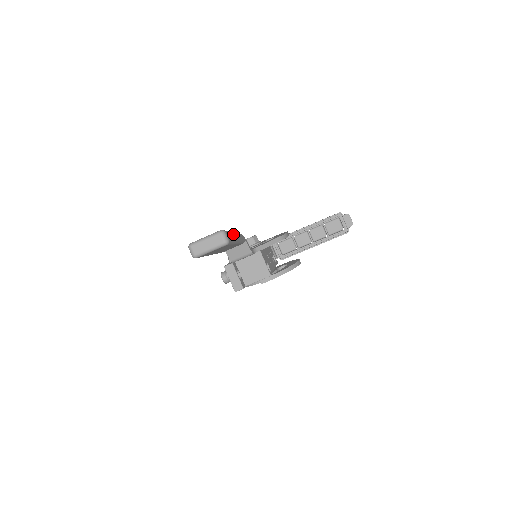
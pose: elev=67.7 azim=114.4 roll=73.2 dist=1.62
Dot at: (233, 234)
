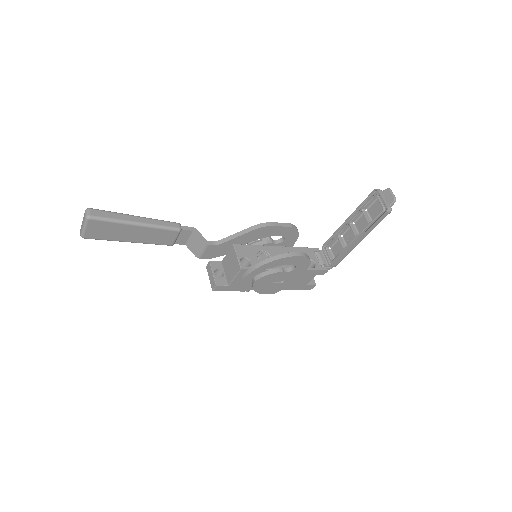
Dot at: (126, 216)
